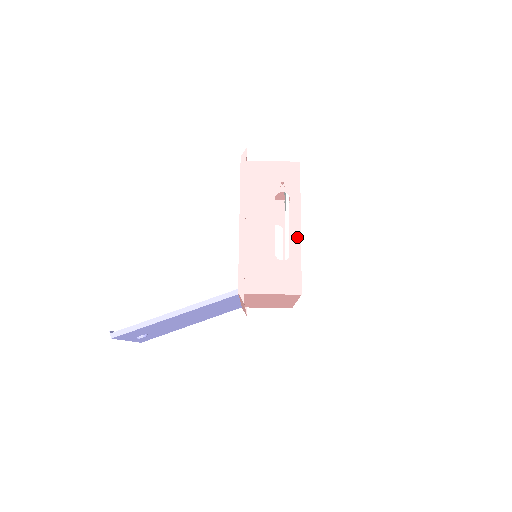
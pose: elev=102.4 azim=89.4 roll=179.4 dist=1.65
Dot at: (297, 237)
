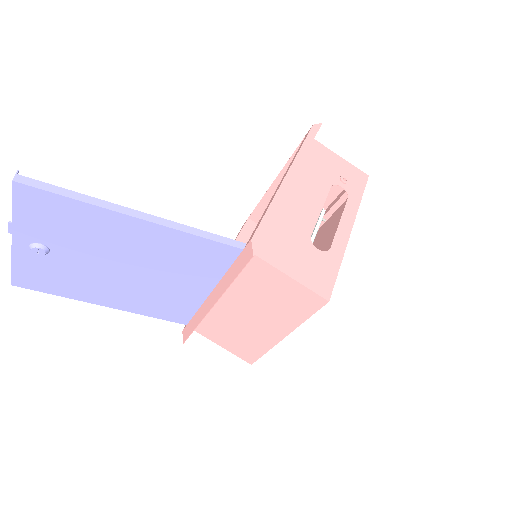
Dot at: (344, 237)
